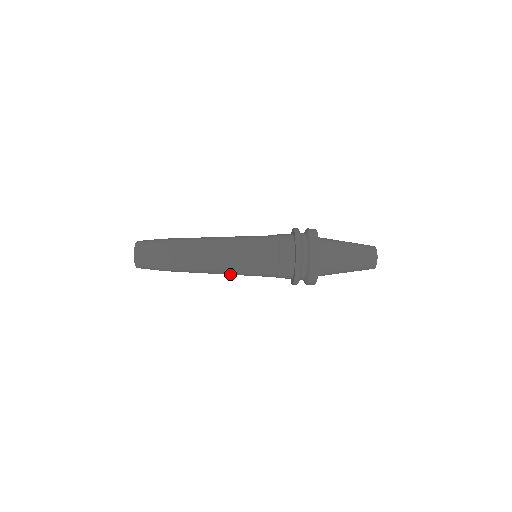
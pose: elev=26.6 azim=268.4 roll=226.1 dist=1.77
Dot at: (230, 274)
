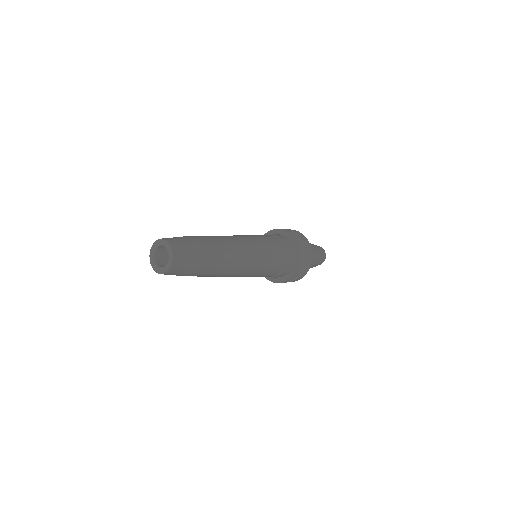
Dot at: occluded
